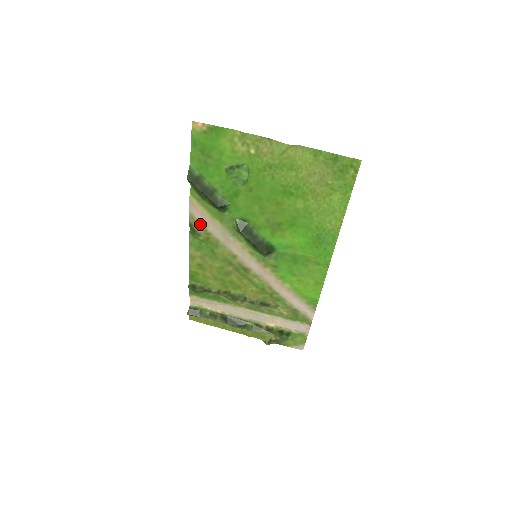
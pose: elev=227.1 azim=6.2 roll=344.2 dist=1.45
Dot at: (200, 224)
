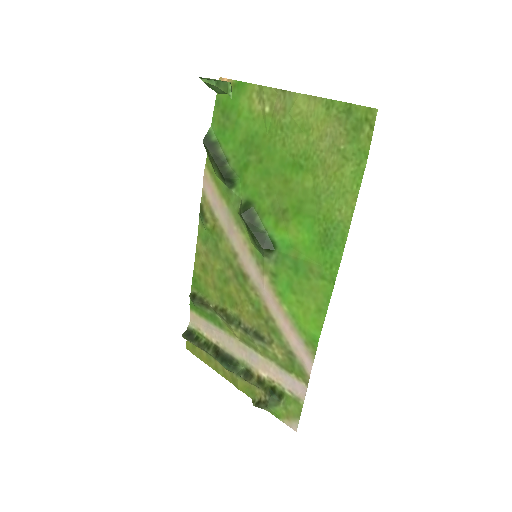
Dot at: (210, 206)
